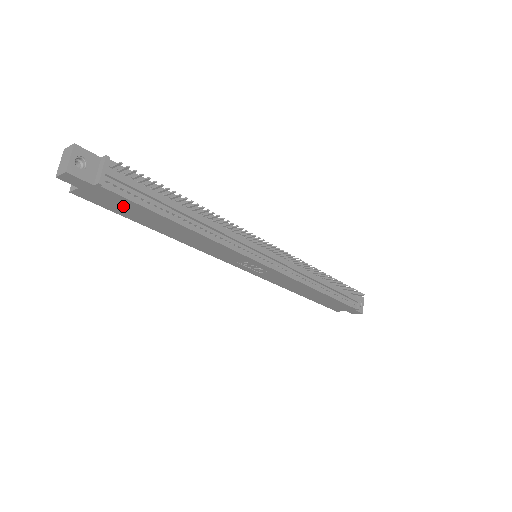
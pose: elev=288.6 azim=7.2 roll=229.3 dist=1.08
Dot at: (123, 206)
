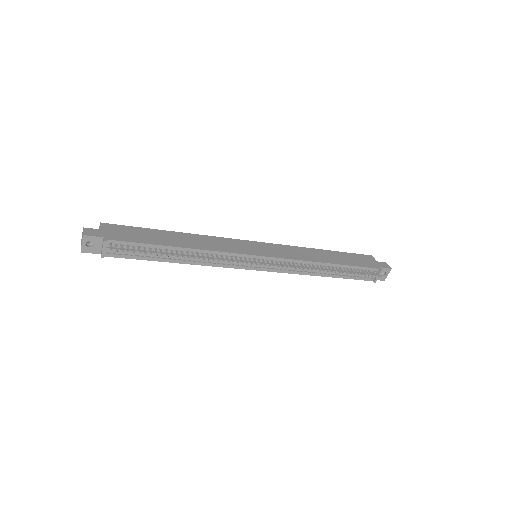
Dot at: occluded
